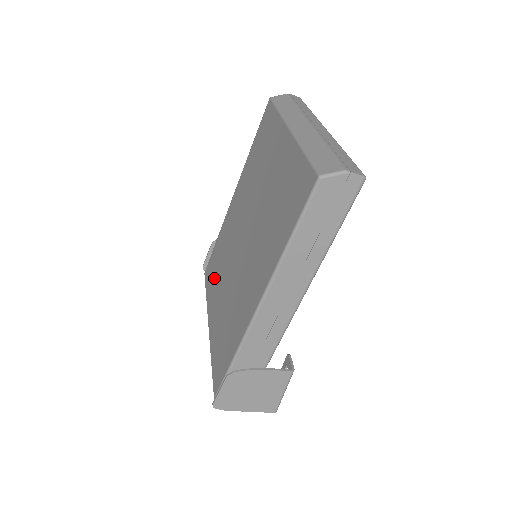
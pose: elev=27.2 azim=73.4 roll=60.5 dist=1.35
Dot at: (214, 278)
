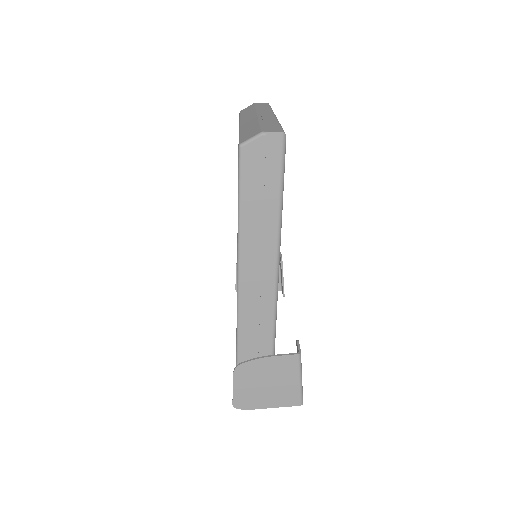
Dot at: occluded
